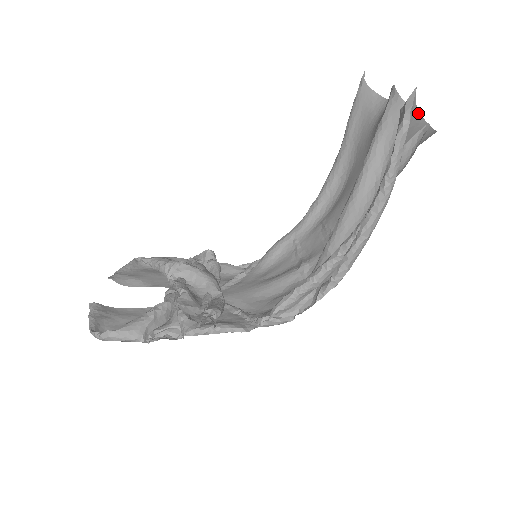
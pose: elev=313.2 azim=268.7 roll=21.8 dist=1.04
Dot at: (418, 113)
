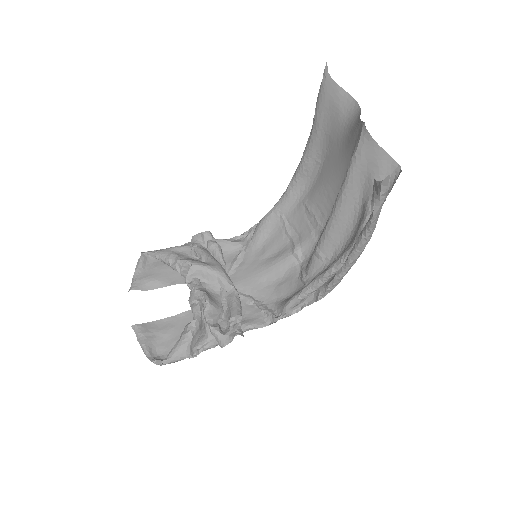
Dot at: occluded
